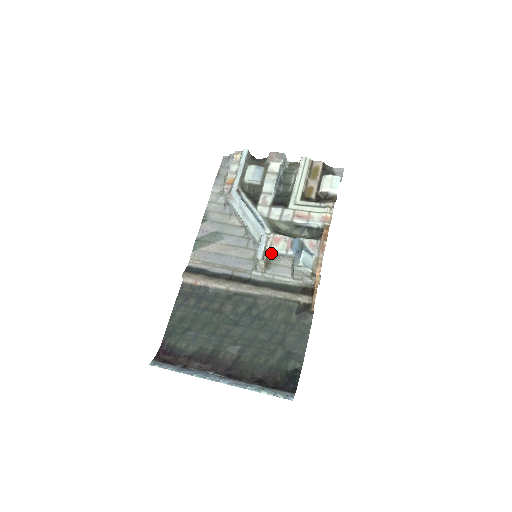
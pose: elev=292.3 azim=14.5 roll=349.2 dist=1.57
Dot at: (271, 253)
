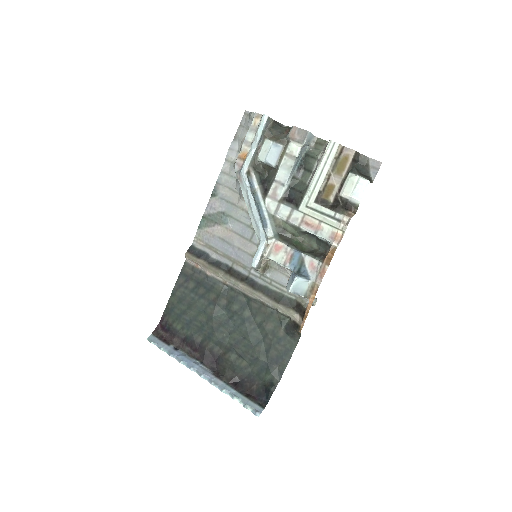
Dot at: (270, 259)
